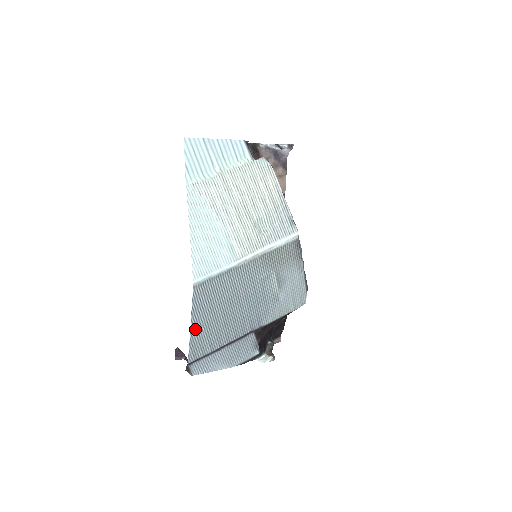
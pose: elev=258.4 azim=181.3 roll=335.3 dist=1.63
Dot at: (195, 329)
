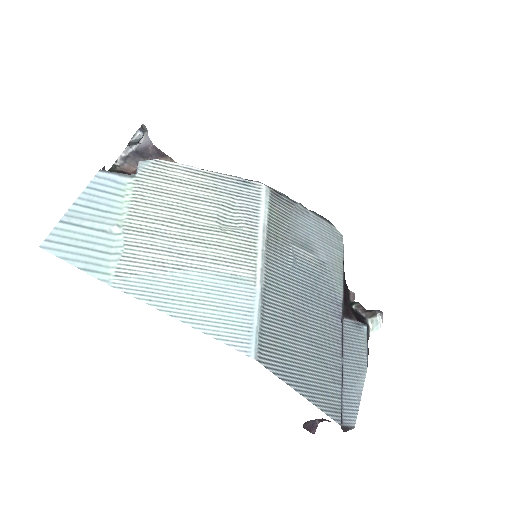
Dot at: (308, 391)
